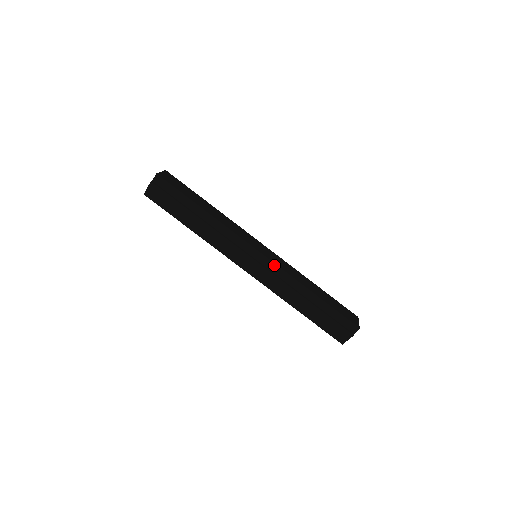
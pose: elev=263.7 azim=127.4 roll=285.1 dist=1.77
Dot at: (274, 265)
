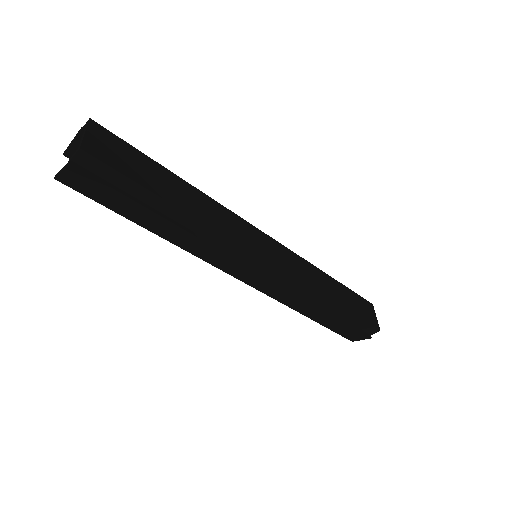
Dot at: (287, 276)
